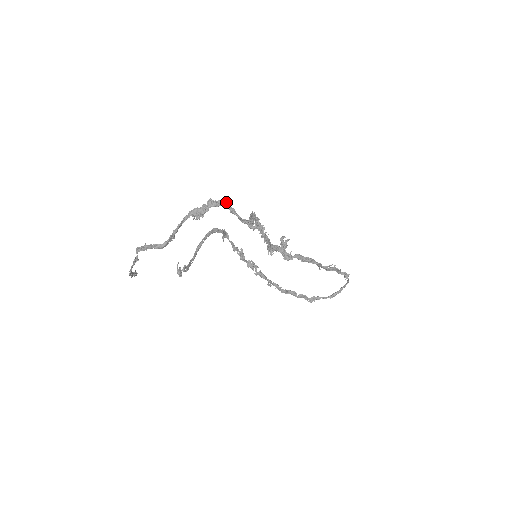
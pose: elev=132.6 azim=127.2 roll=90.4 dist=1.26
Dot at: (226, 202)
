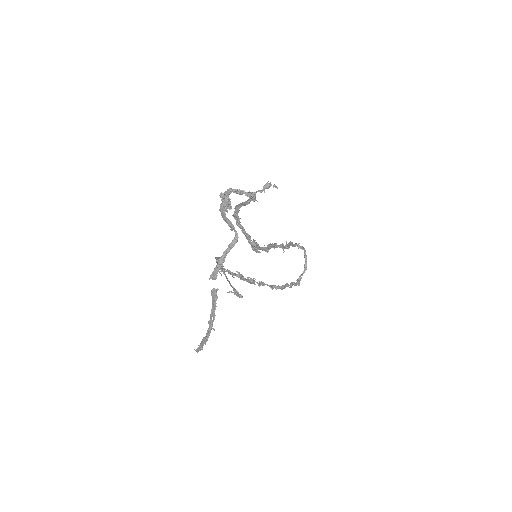
Dot at: (230, 189)
